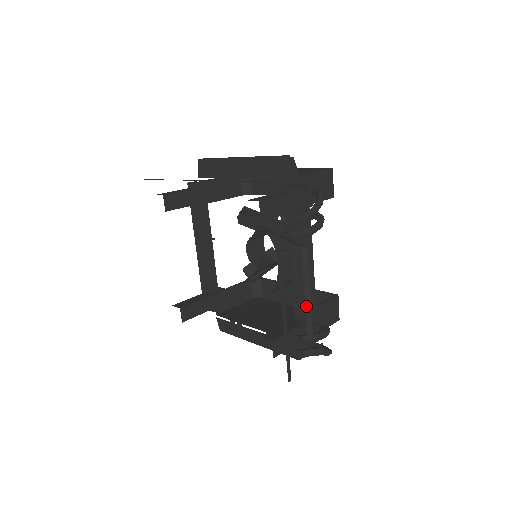
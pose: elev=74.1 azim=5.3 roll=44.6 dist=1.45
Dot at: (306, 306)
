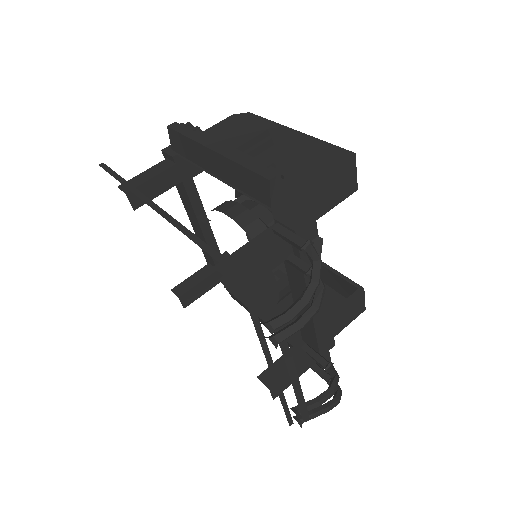
Dot at: (298, 400)
